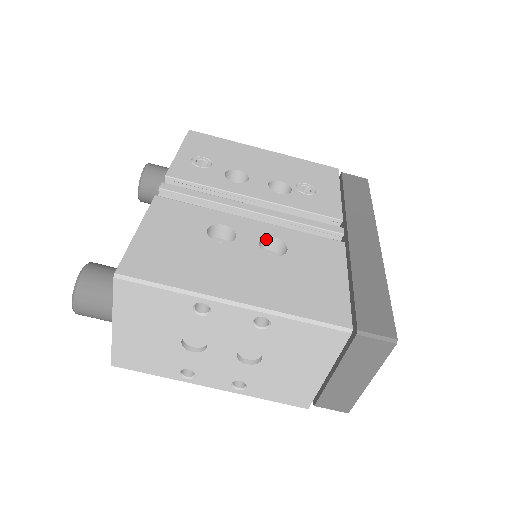
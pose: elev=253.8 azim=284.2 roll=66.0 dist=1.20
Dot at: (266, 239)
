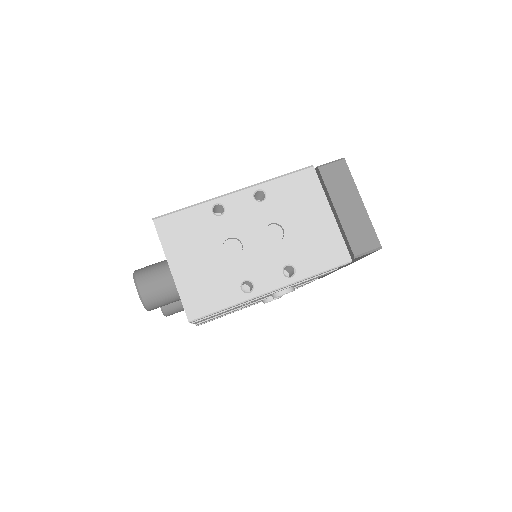
Dot at: occluded
